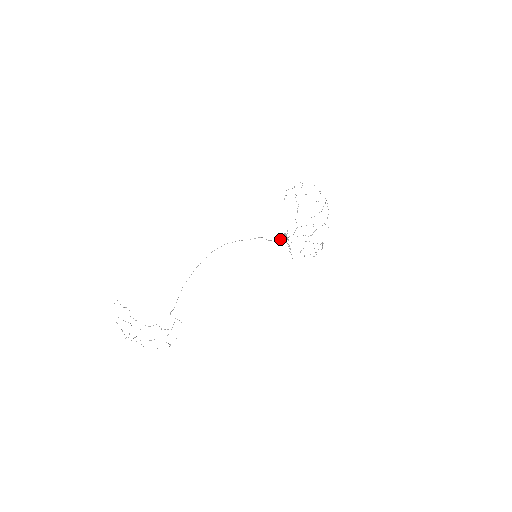
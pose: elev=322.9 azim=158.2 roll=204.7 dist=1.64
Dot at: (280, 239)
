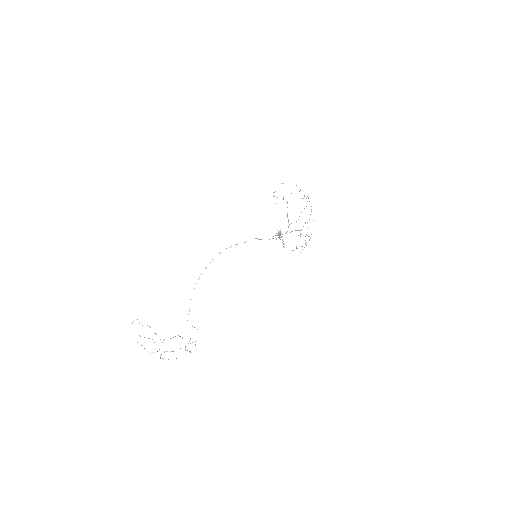
Dot at: occluded
